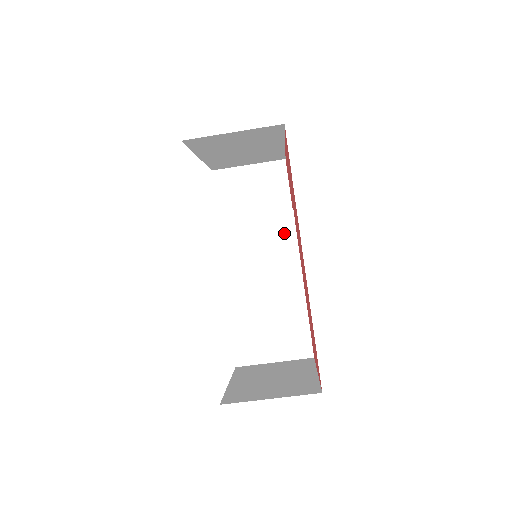
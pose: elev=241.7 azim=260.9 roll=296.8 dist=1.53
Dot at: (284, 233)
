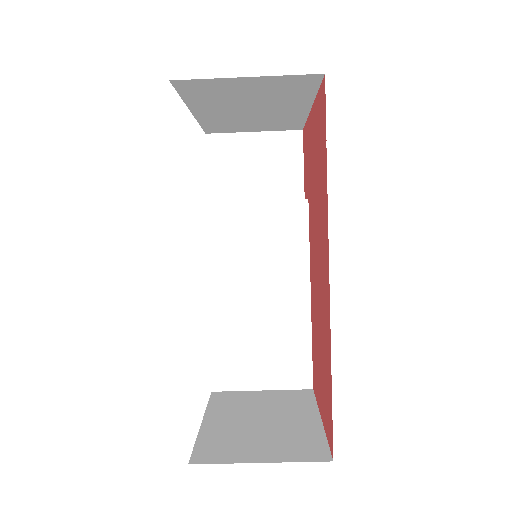
Dot at: (293, 227)
